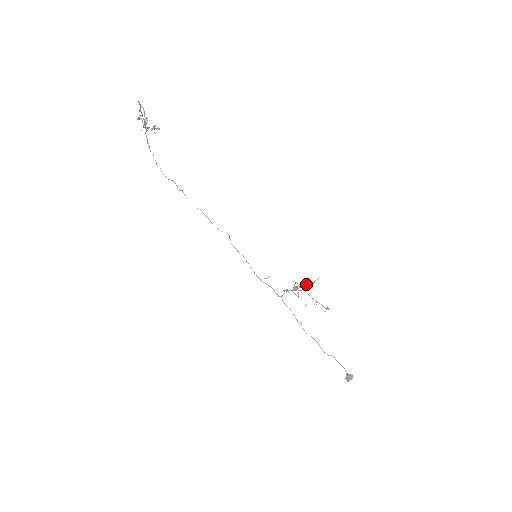
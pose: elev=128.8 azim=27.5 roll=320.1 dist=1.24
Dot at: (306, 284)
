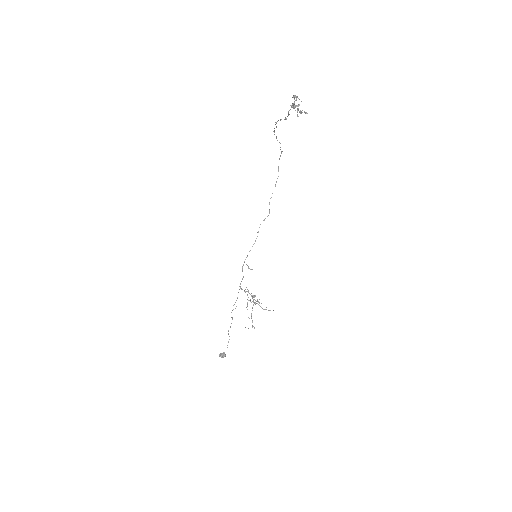
Dot at: (259, 305)
